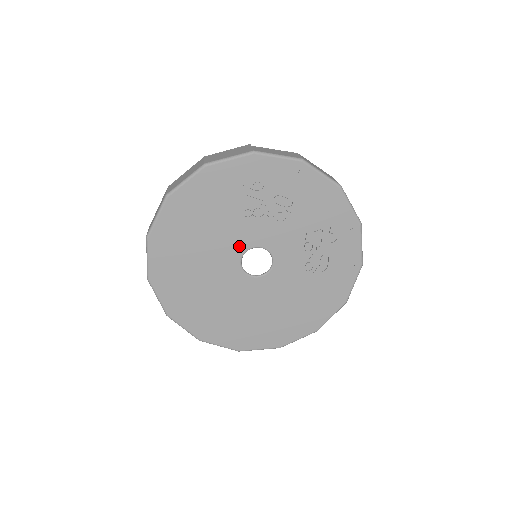
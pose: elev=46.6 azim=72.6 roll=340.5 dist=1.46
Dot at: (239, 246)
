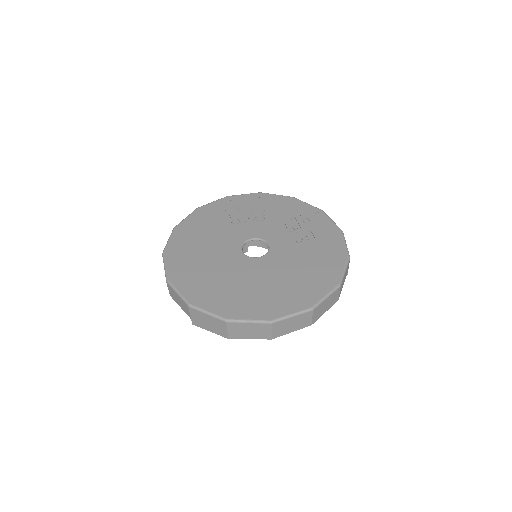
Dot at: (236, 241)
